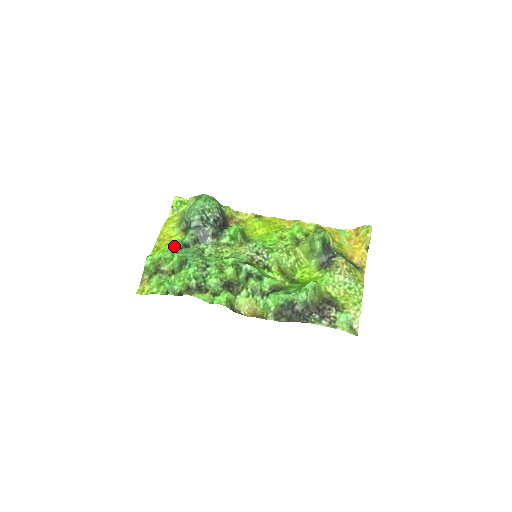
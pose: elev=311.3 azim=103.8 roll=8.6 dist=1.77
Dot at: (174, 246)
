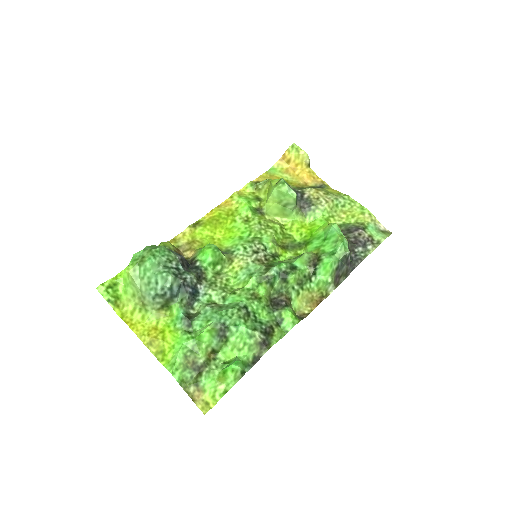
Dot at: (178, 331)
